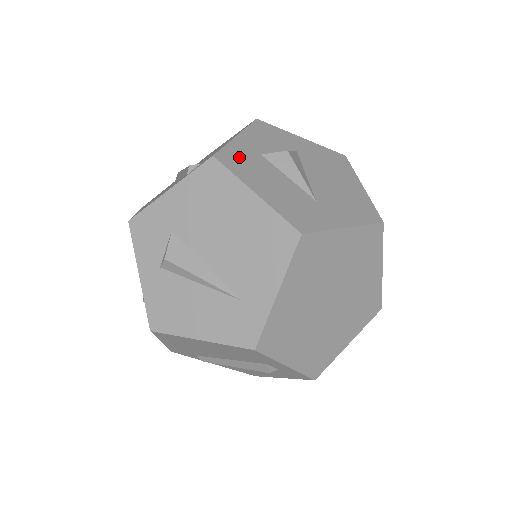
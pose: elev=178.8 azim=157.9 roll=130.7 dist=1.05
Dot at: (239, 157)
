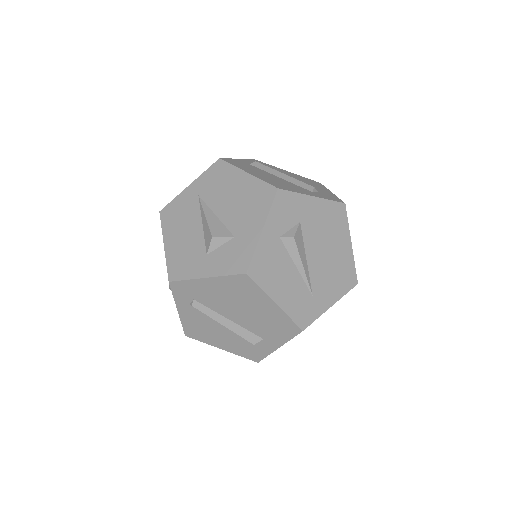
Dot at: occluded
